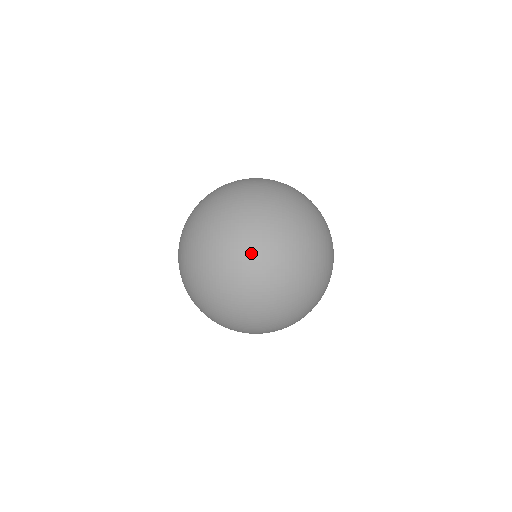
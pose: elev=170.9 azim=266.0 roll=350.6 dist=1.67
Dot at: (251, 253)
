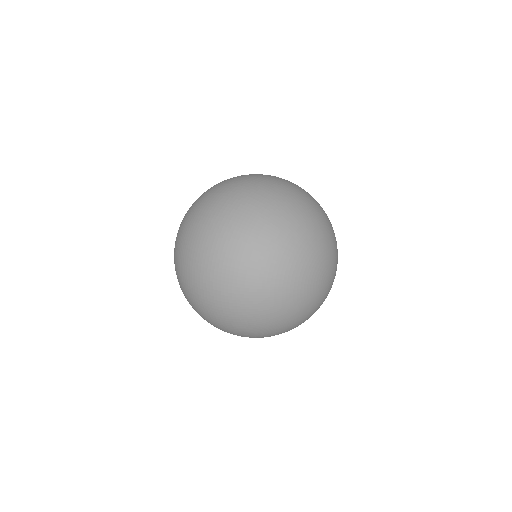
Dot at: (236, 192)
